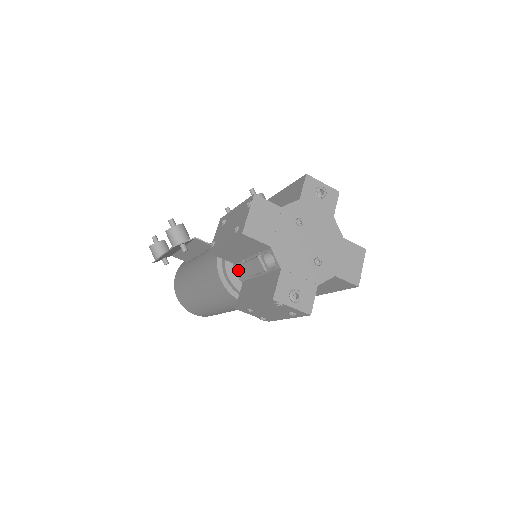
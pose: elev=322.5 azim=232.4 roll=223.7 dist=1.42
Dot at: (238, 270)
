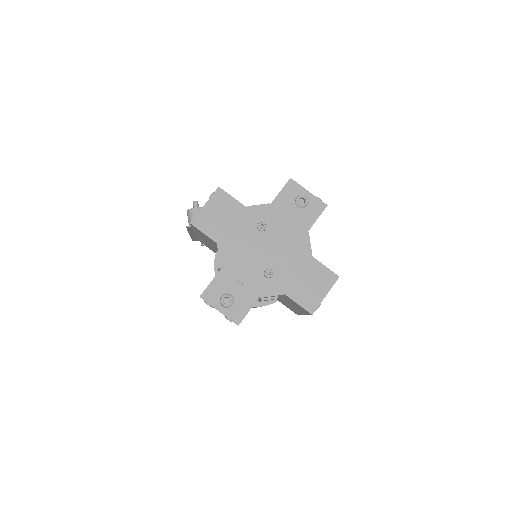
Dot at: occluded
